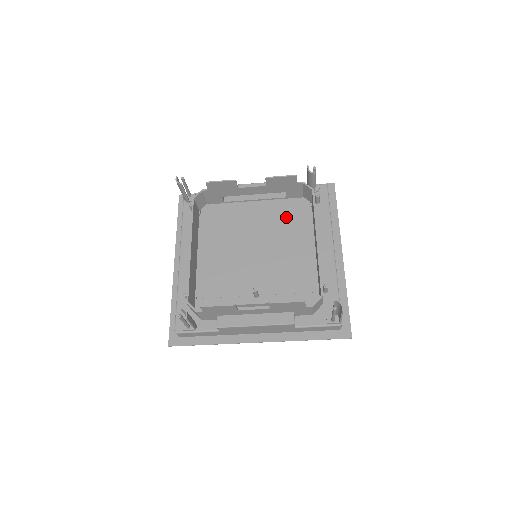
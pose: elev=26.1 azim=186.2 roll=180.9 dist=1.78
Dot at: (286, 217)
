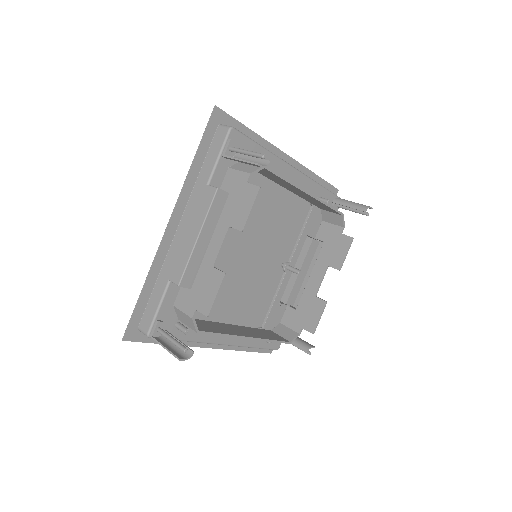
Dot at: occluded
